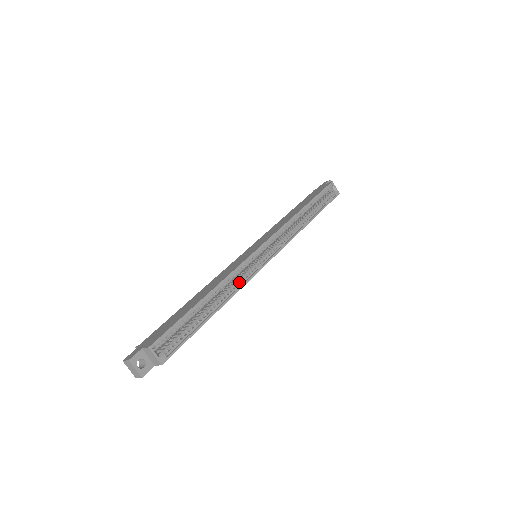
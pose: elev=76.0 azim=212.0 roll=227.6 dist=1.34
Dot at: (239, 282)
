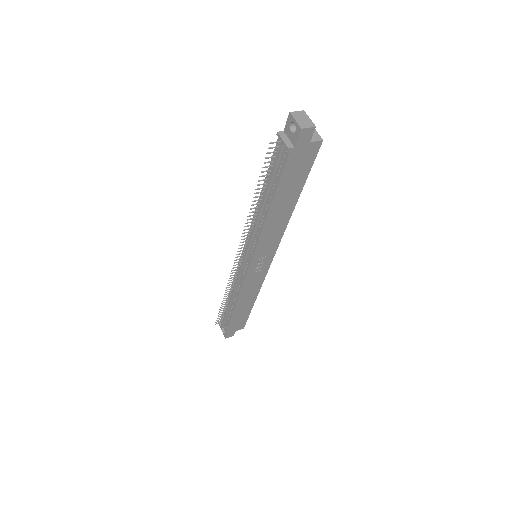
Dot at: occluded
